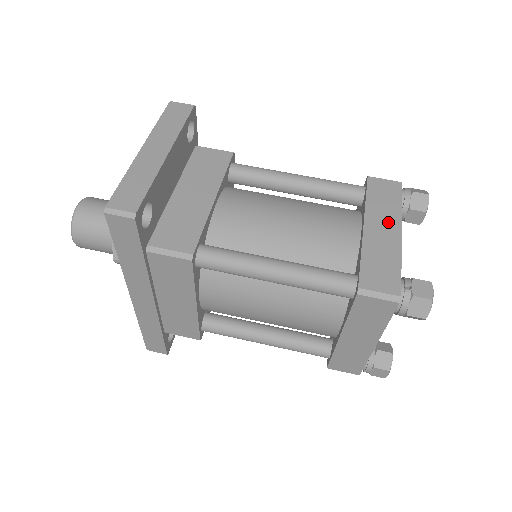
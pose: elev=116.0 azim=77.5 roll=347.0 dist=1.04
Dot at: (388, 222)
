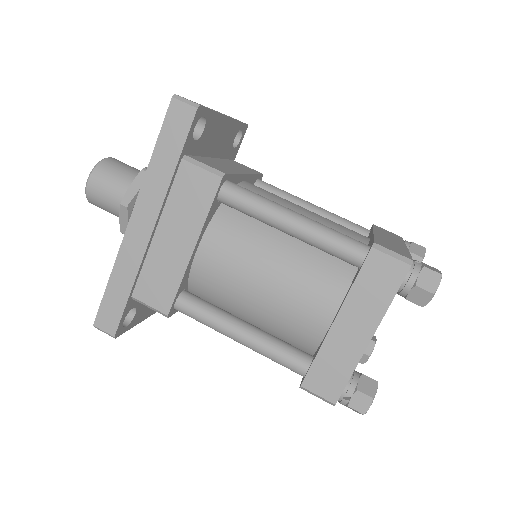
Dot at: (394, 240)
